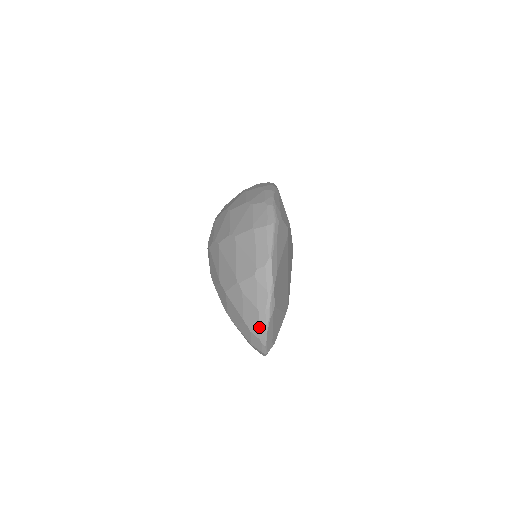
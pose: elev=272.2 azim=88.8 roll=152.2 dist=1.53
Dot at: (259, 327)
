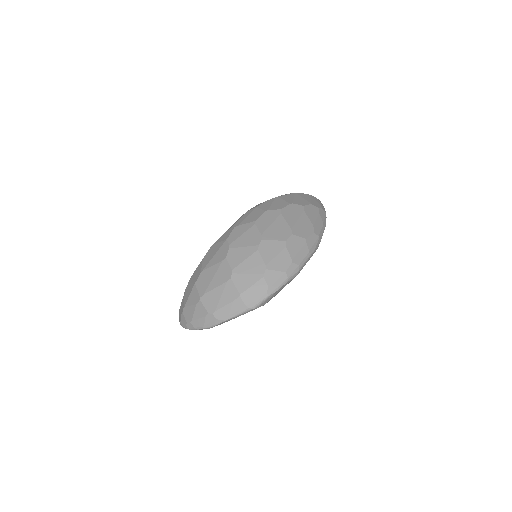
Dot at: (185, 323)
